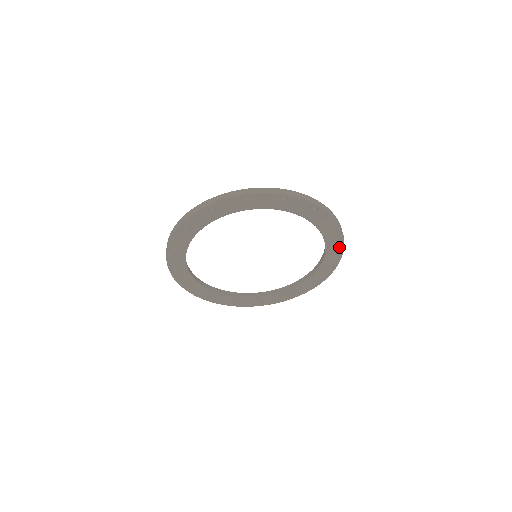
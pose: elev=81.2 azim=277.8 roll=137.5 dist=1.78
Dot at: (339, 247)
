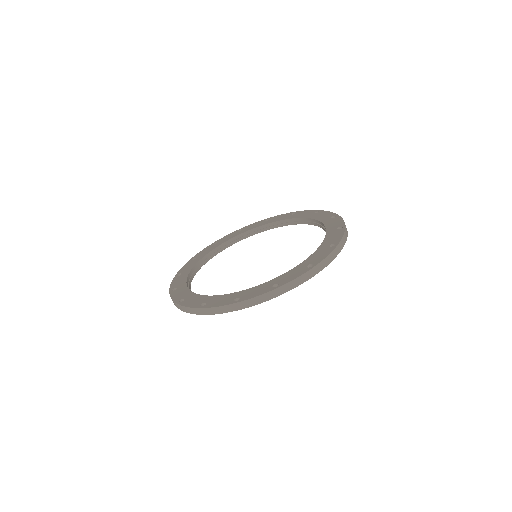
Dot at: occluded
